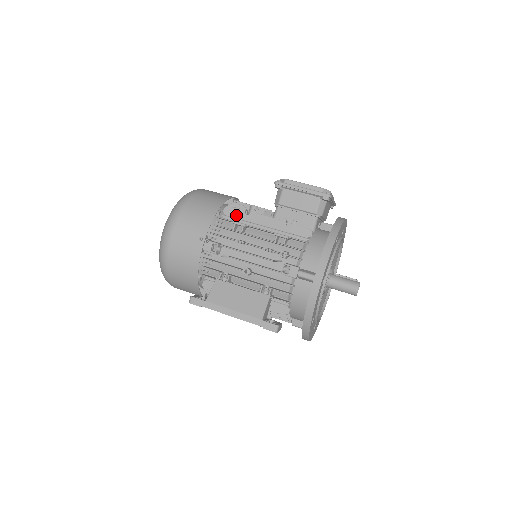
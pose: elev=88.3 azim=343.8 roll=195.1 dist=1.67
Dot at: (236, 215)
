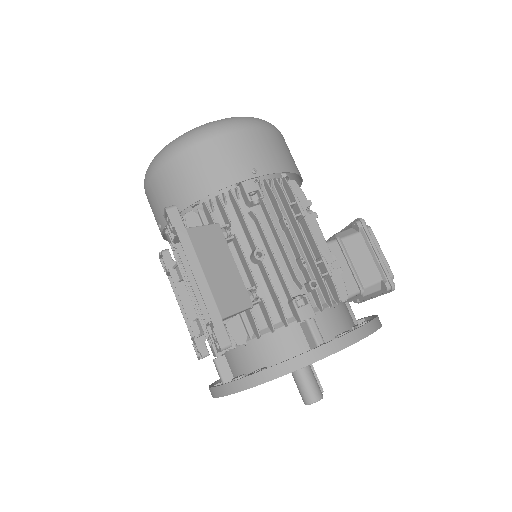
Dot at: occluded
